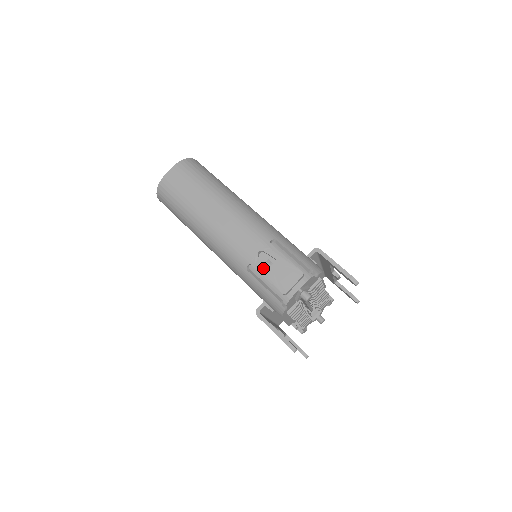
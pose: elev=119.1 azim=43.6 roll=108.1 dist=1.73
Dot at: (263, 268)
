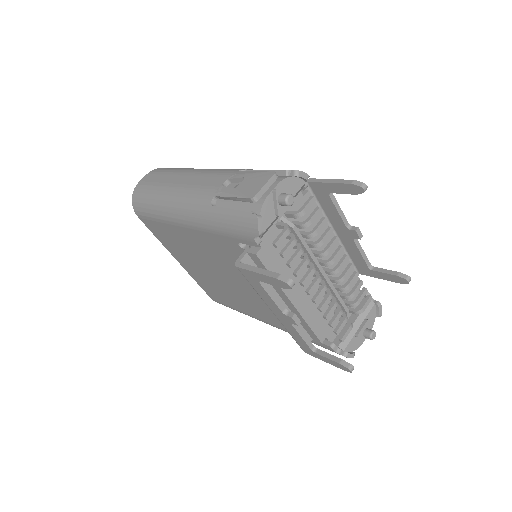
Dot at: (228, 191)
